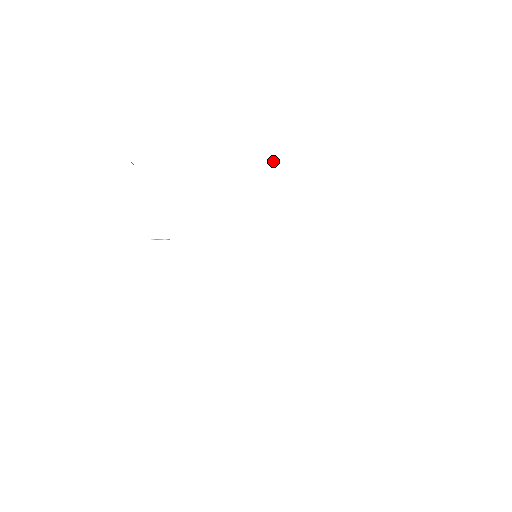
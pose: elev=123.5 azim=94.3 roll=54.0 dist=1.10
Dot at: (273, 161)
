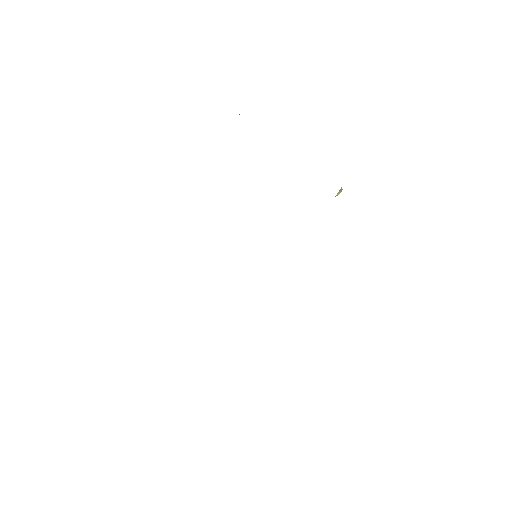
Dot at: (340, 191)
